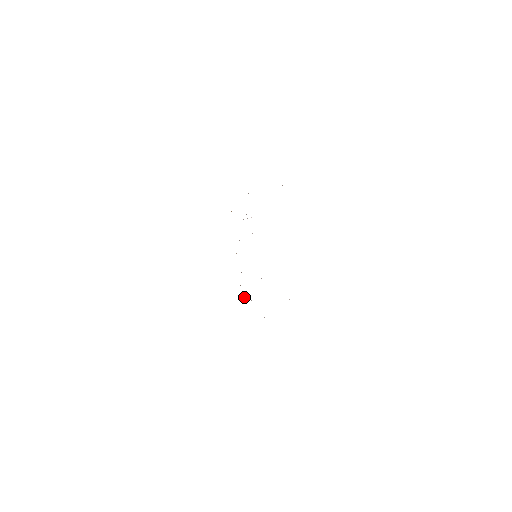
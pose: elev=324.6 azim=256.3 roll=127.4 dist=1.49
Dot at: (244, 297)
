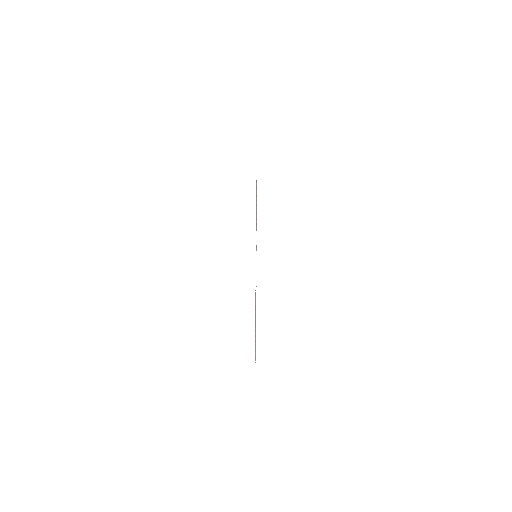
Dot at: occluded
